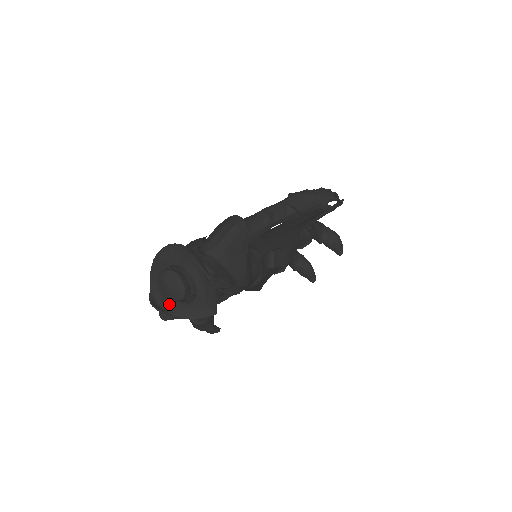
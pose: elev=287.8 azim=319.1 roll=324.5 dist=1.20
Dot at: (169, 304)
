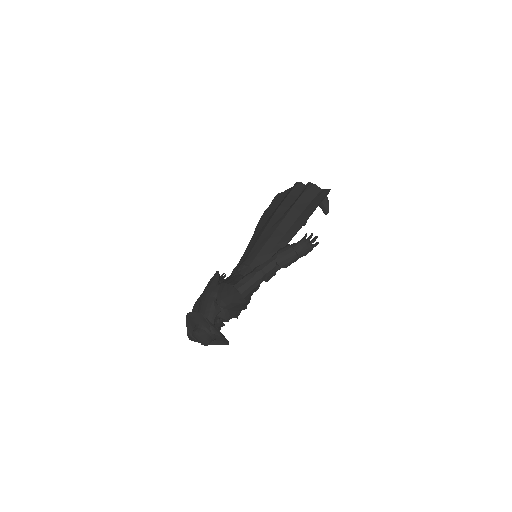
Dot at: occluded
